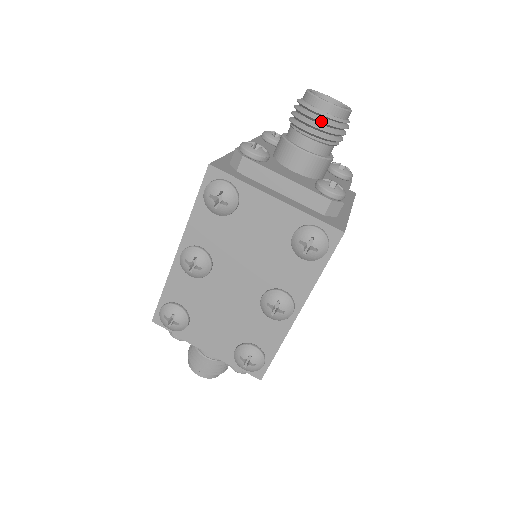
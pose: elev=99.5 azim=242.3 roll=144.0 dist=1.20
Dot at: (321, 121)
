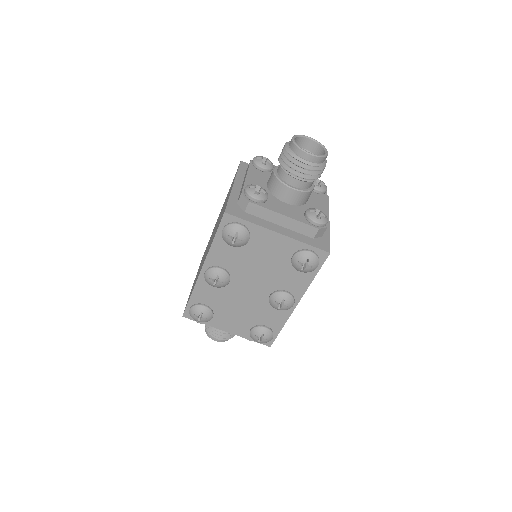
Dot at: (307, 169)
